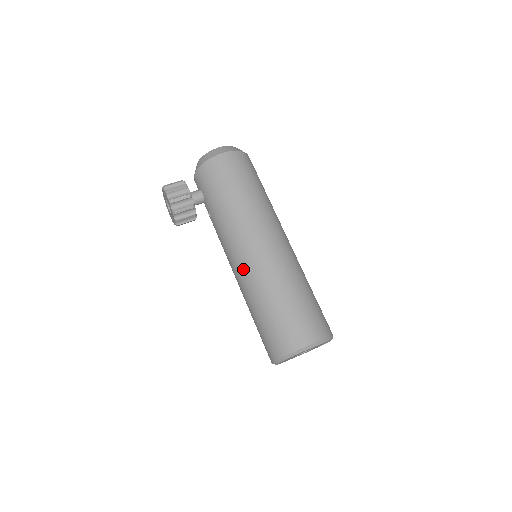
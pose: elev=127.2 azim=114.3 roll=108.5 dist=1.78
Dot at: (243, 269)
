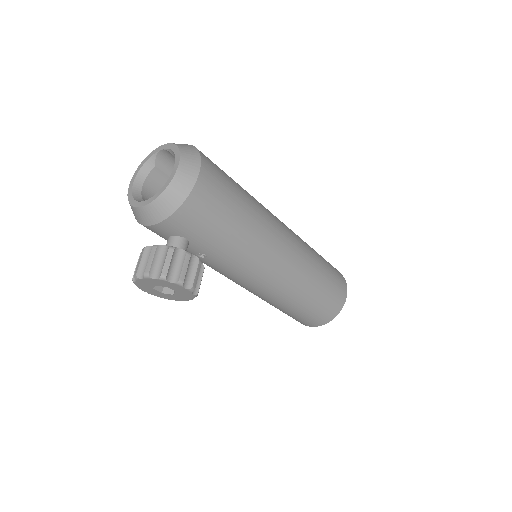
Dot at: (279, 284)
